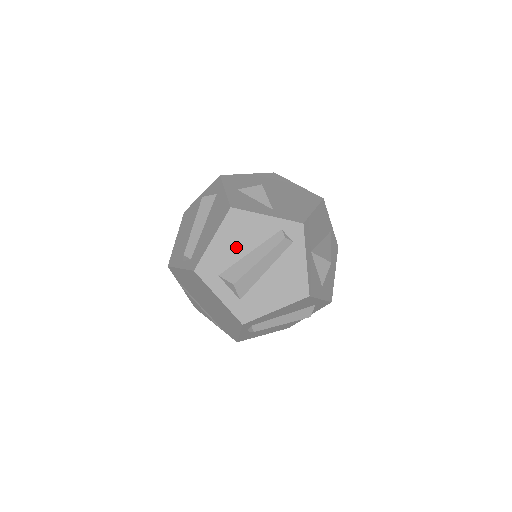
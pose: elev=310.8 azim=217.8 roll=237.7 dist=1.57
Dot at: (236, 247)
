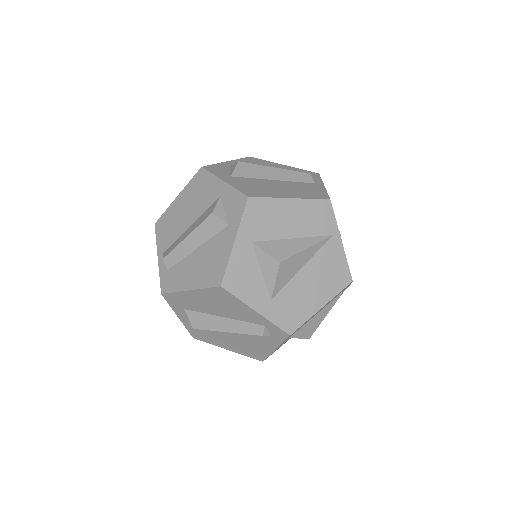
Dot at: (211, 307)
